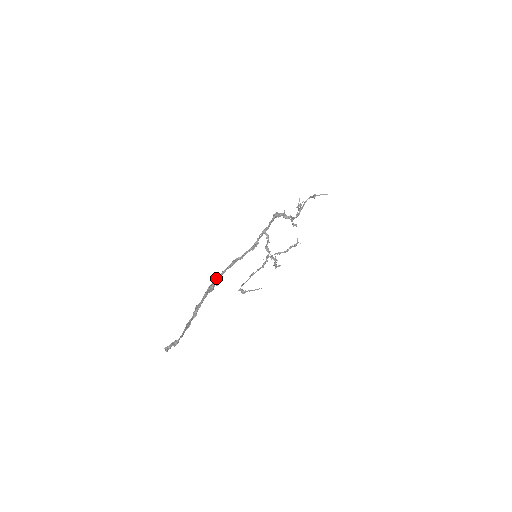
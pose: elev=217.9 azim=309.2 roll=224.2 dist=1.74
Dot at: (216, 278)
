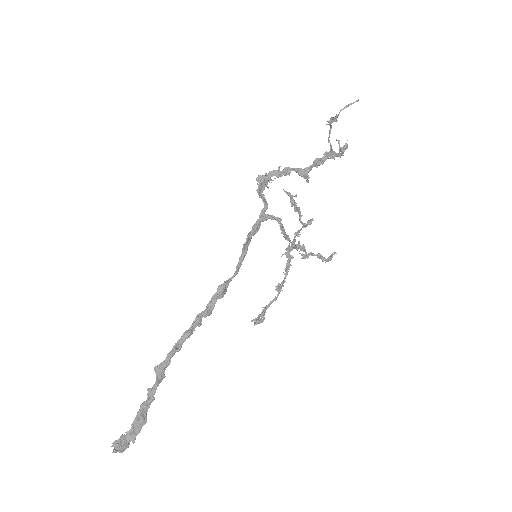
Dot at: occluded
